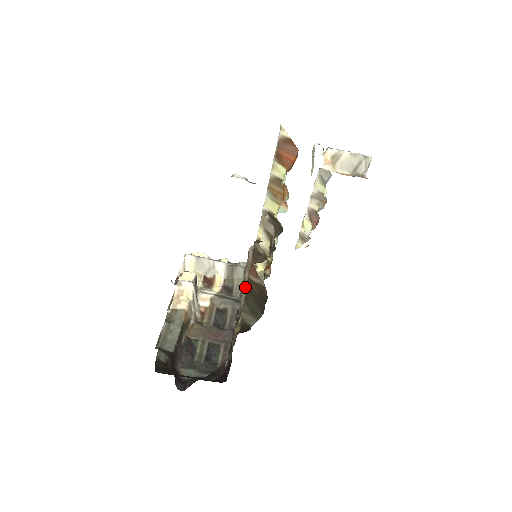
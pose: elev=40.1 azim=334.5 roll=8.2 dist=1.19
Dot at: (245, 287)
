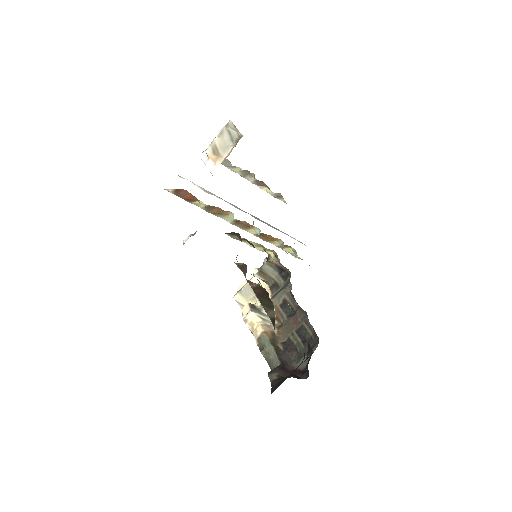
Dot at: occluded
